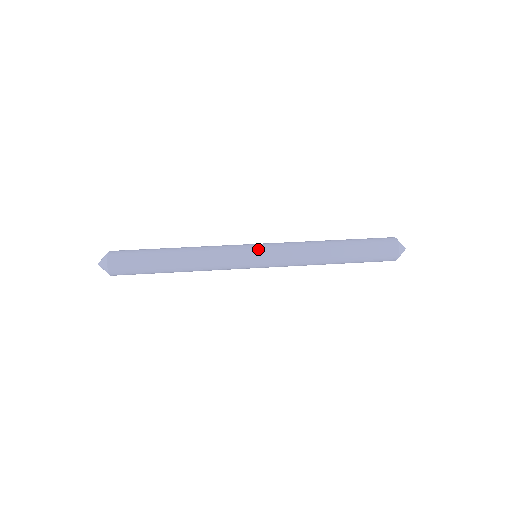
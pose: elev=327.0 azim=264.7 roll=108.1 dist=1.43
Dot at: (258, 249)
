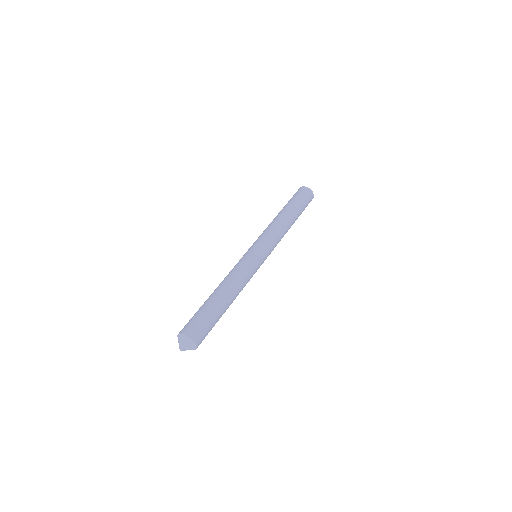
Dot at: (259, 250)
